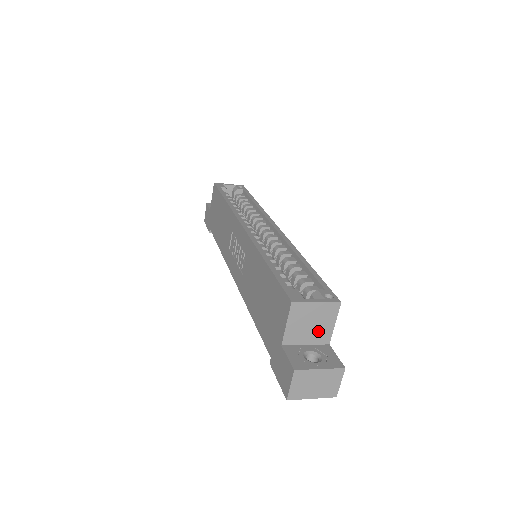
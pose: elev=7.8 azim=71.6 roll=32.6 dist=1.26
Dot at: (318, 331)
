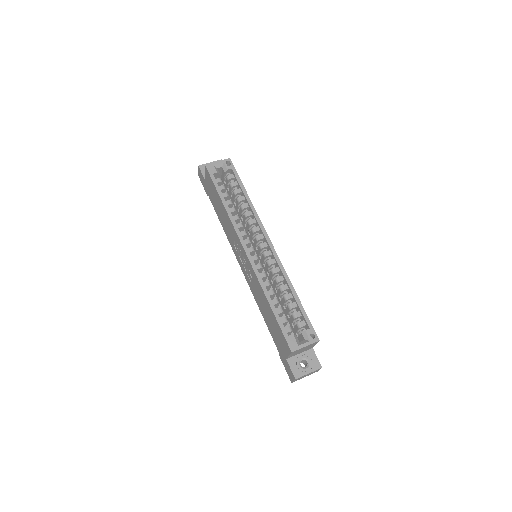
Dot at: (306, 349)
